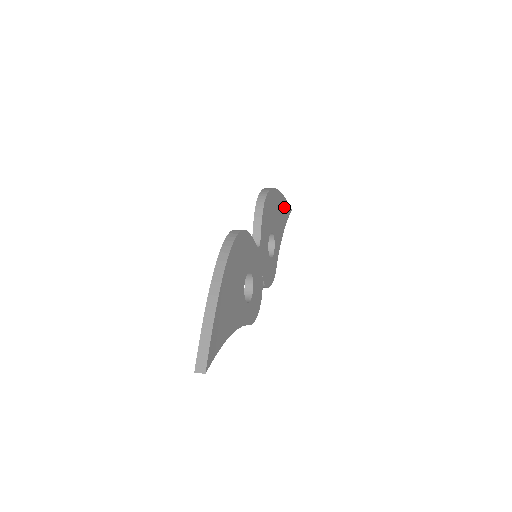
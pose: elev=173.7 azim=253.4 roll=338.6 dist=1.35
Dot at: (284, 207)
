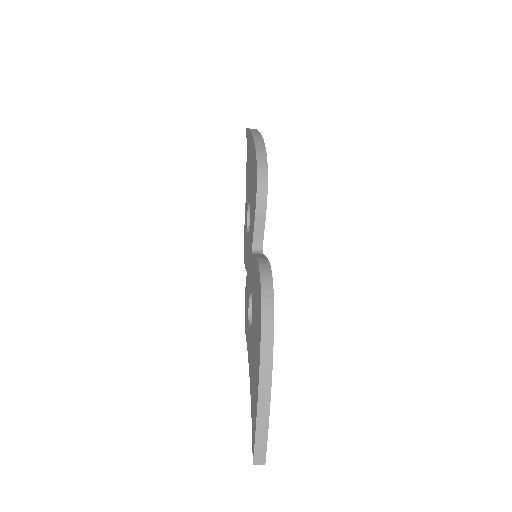
Dot at: occluded
